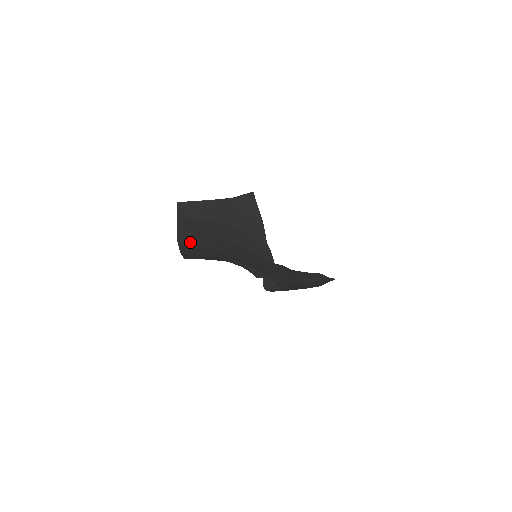
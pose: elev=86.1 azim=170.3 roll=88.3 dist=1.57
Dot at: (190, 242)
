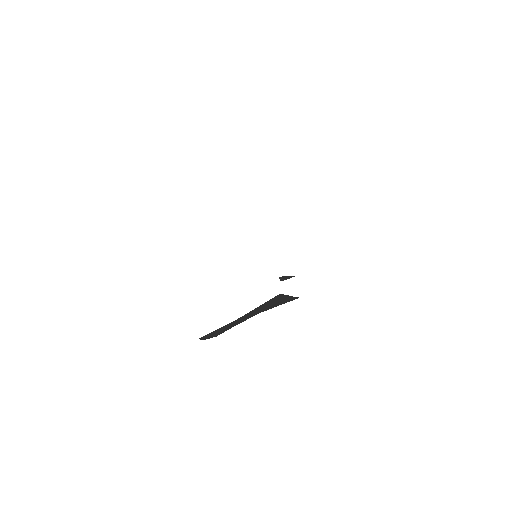
Dot at: occluded
